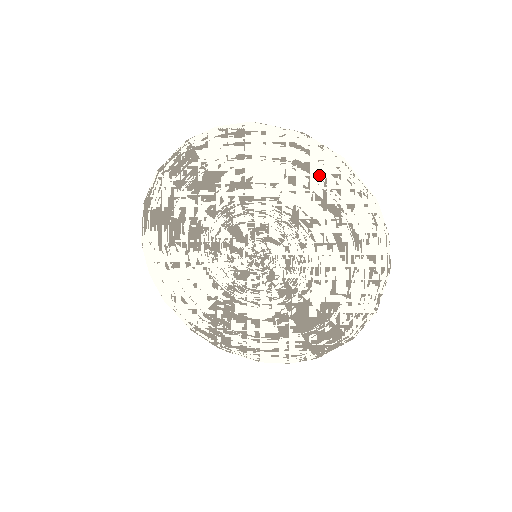
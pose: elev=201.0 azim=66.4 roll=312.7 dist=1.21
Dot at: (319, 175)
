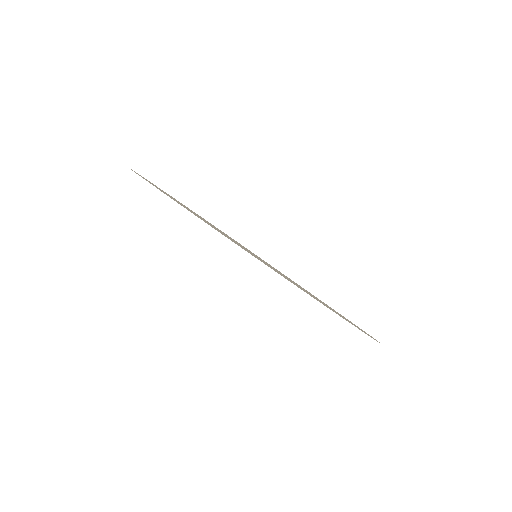
Dot at: (214, 228)
